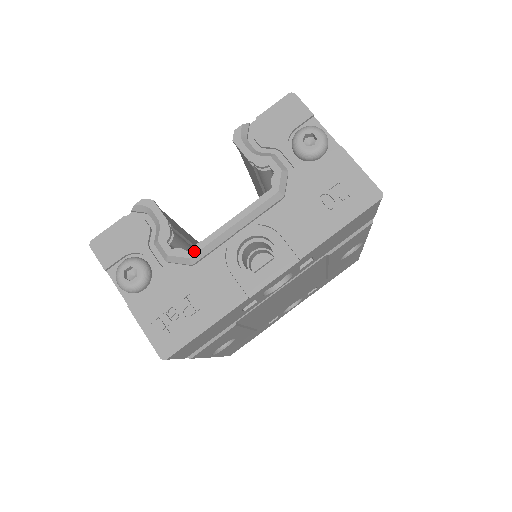
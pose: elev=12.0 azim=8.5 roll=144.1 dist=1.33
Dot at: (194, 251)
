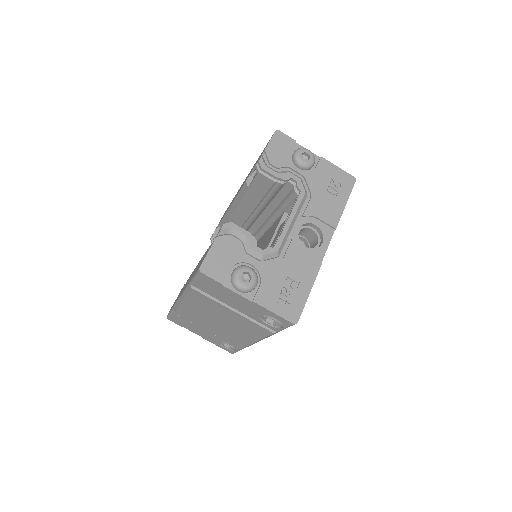
Dot at: (278, 246)
